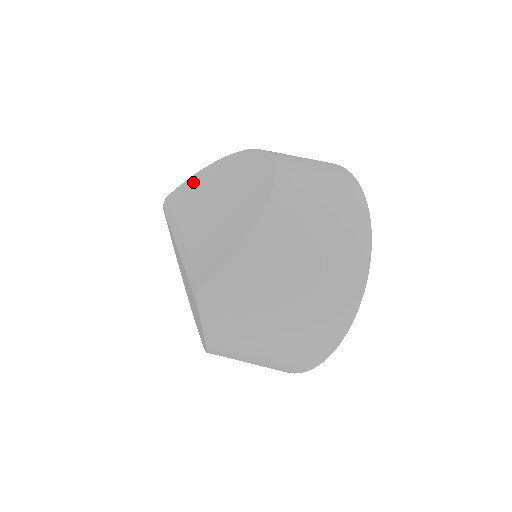
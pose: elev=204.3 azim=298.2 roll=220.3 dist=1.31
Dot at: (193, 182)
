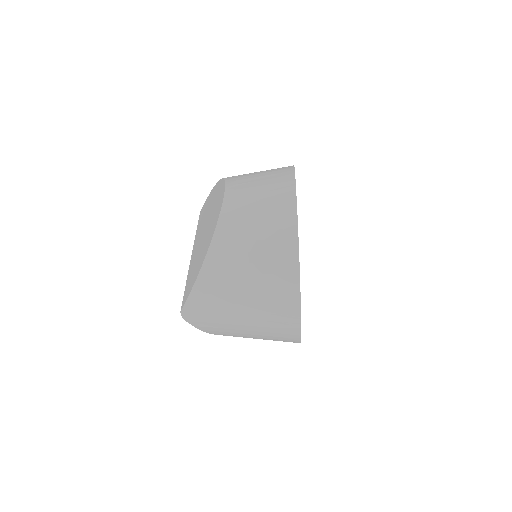
Dot at: (207, 202)
